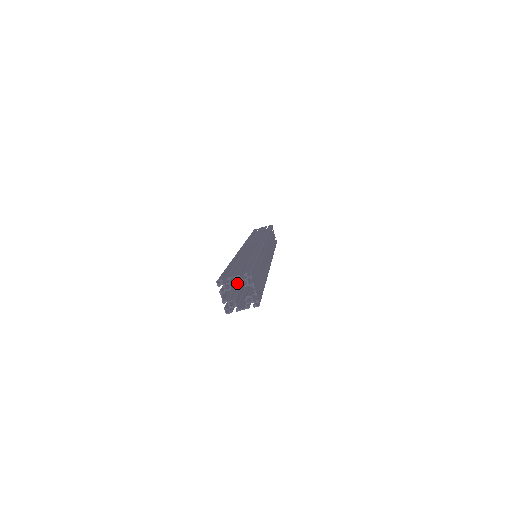
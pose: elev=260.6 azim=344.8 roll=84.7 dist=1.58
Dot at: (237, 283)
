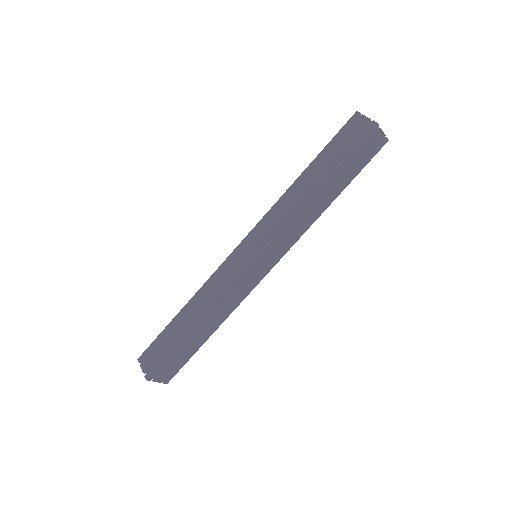
Dot at: occluded
